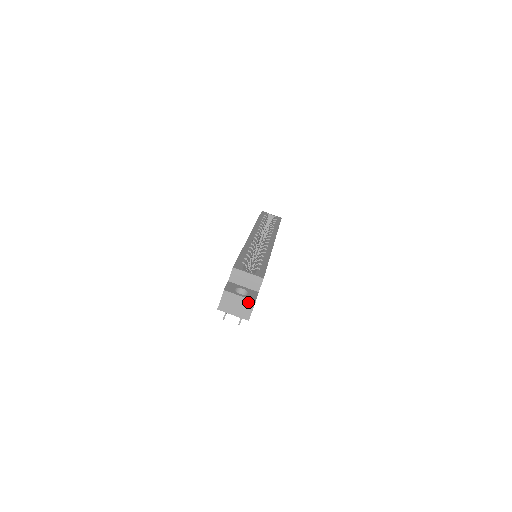
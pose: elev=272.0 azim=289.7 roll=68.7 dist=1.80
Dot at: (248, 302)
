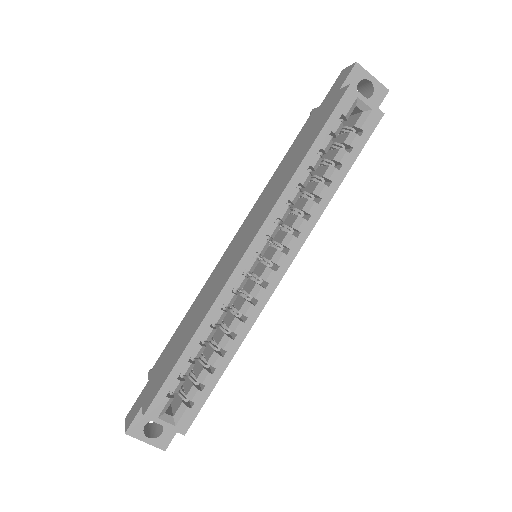
Dot at: (157, 445)
